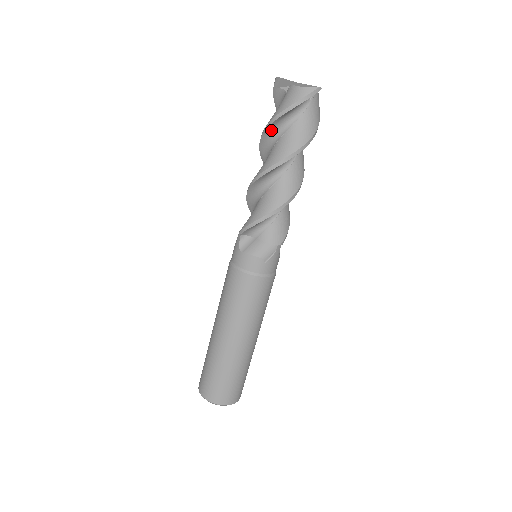
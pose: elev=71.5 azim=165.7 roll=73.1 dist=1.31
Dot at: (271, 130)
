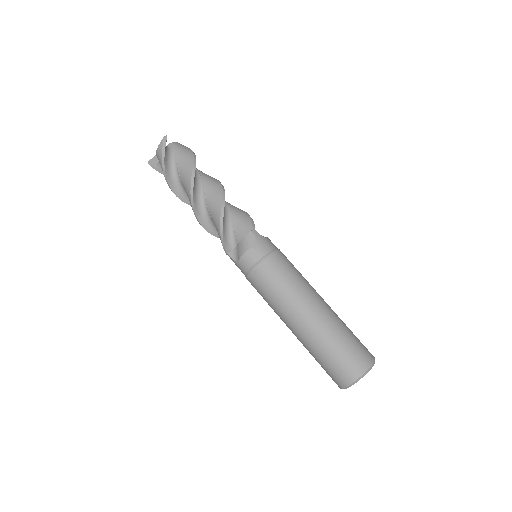
Dot at: (174, 186)
